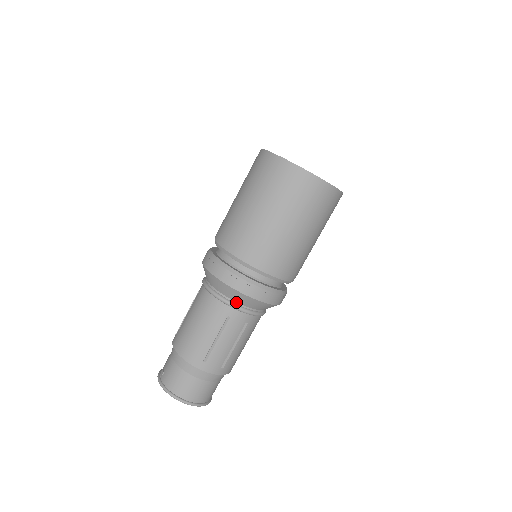
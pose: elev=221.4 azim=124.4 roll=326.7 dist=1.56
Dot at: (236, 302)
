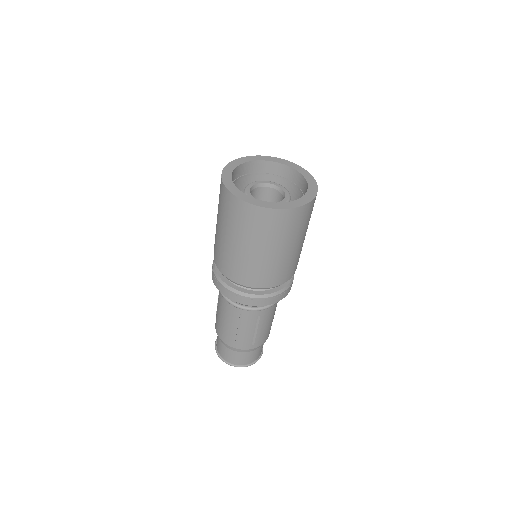
Dot at: (242, 305)
